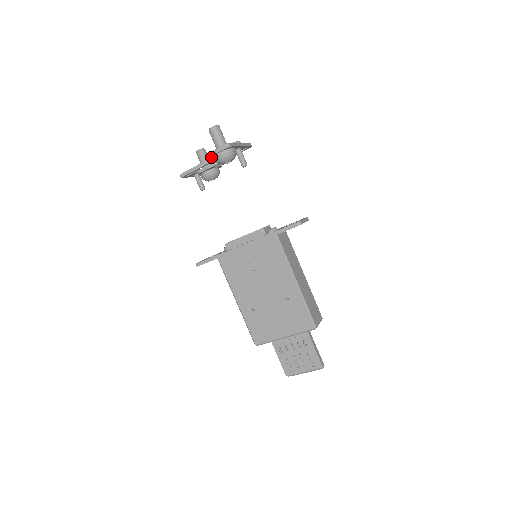
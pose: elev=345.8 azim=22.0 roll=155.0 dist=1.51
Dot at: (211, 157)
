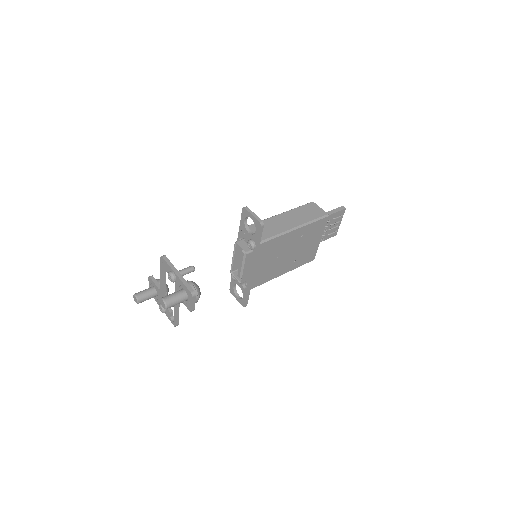
Dot at: occluded
